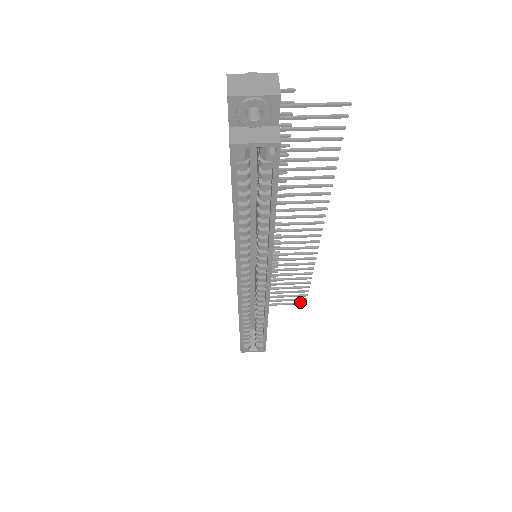
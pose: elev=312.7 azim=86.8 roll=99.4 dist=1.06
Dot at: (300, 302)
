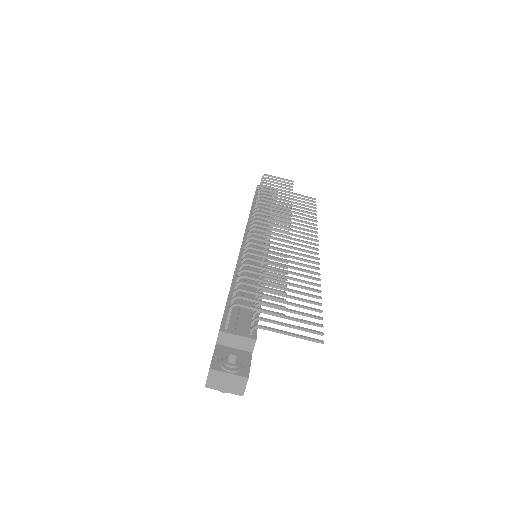
Dot at: (311, 198)
